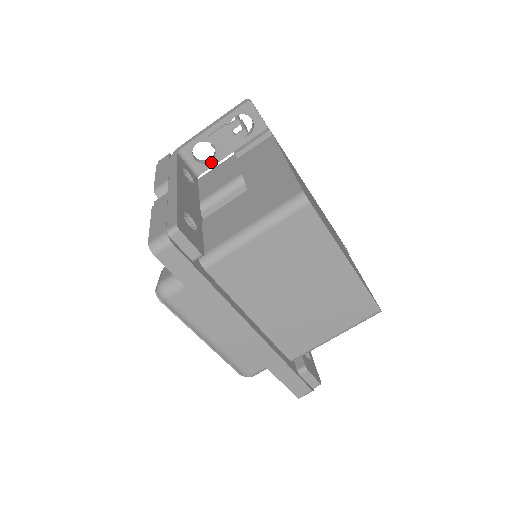
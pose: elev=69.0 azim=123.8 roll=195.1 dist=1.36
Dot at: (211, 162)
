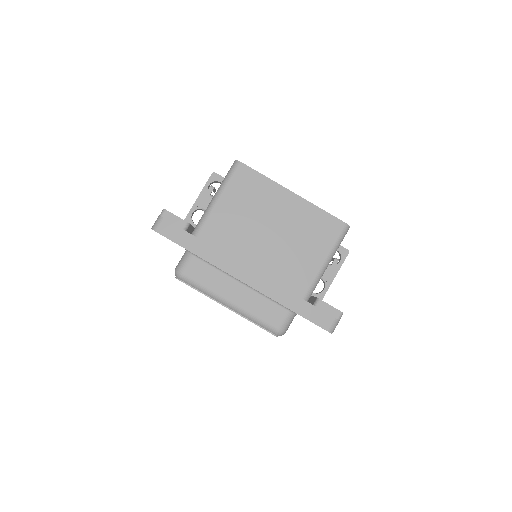
Dot at: occluded
